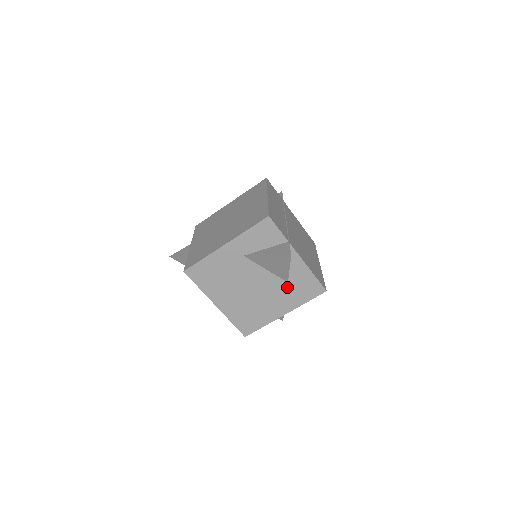
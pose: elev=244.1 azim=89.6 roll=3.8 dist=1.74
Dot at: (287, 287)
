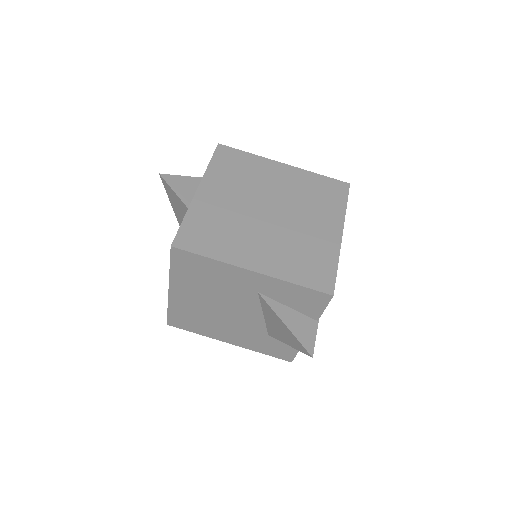
Dot at: (262, 336)
